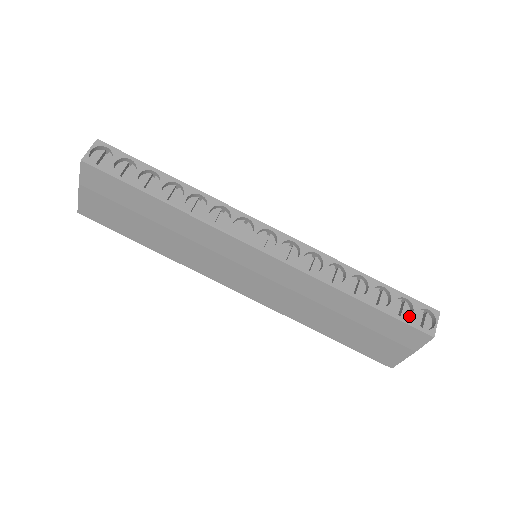
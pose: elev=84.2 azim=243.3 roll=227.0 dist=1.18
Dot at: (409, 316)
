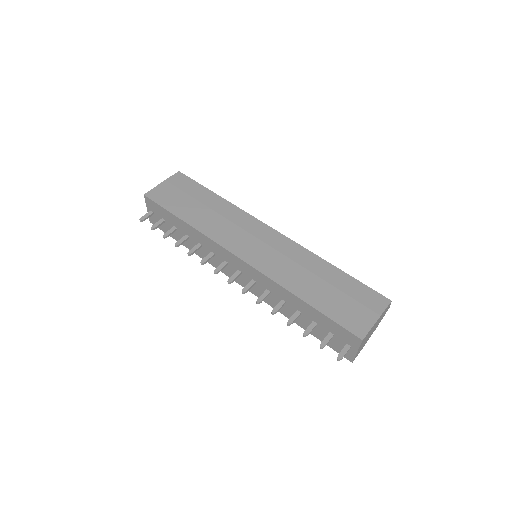
Dot at: occluded
